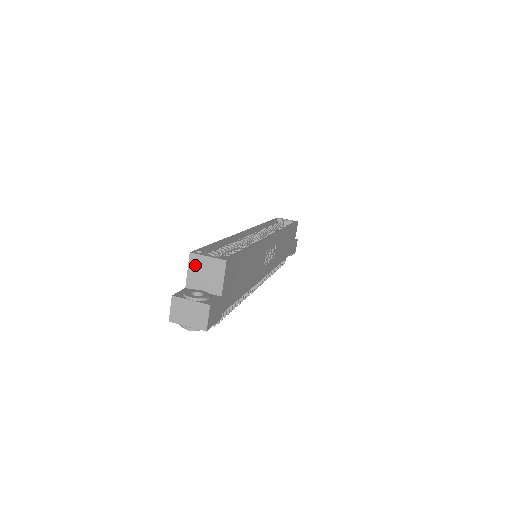
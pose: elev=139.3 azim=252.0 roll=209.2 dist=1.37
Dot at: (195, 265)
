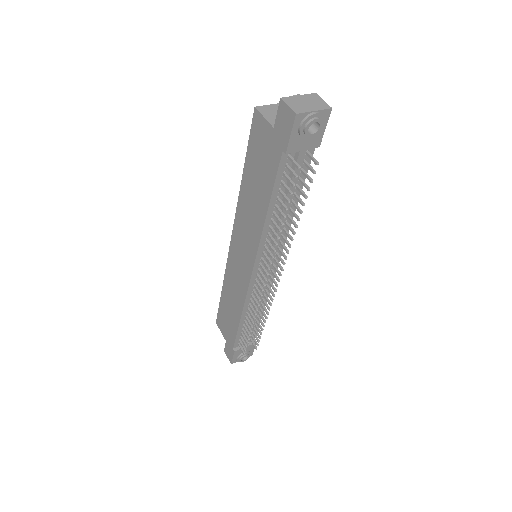
Dot at: (267, 112)
